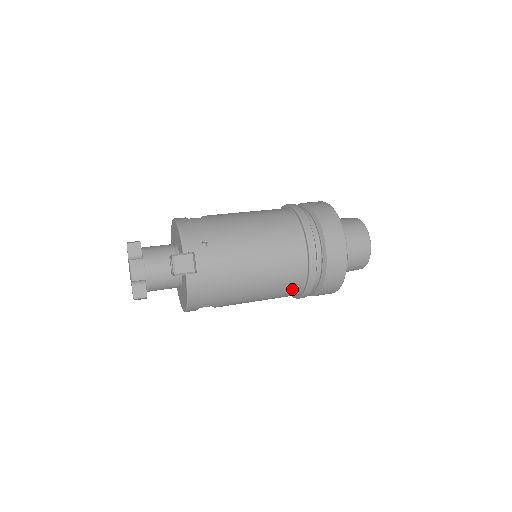
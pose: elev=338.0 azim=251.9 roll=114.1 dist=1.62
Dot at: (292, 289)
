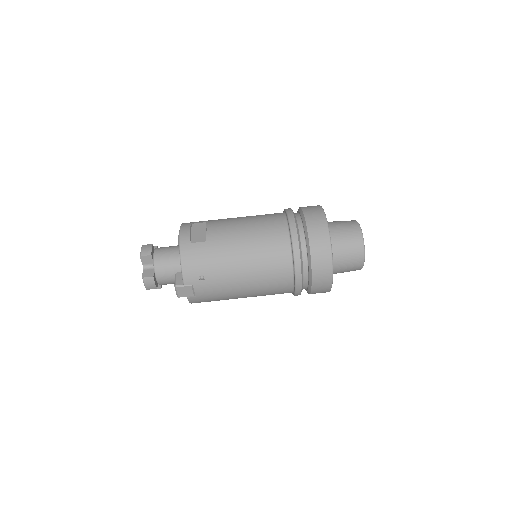
Dot at: occluded
